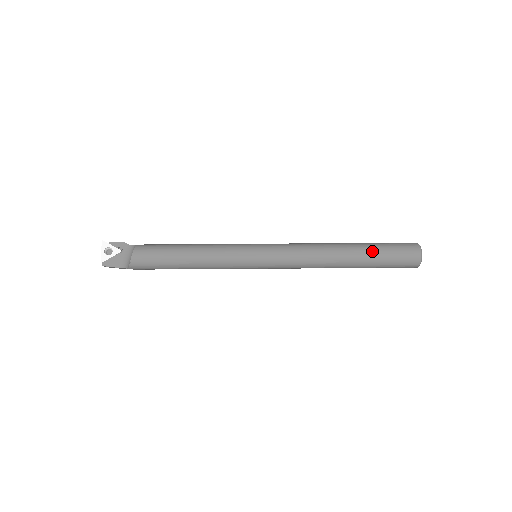
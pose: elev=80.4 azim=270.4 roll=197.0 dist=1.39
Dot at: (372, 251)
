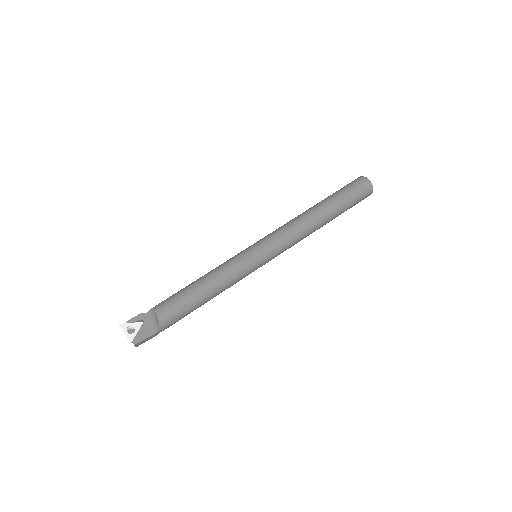
Dot at: (336, 198)
